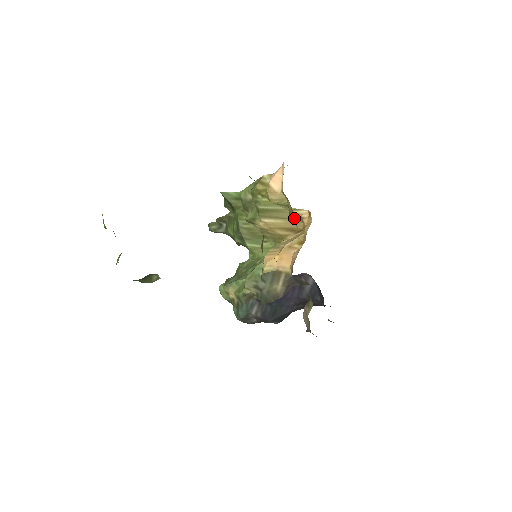
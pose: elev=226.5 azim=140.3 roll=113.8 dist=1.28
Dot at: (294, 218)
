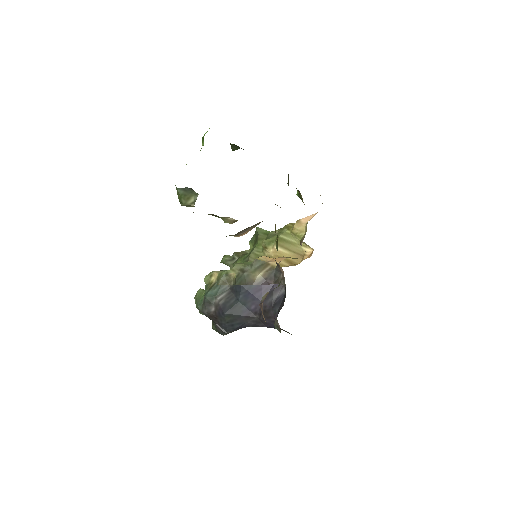
Dot at: occluded
